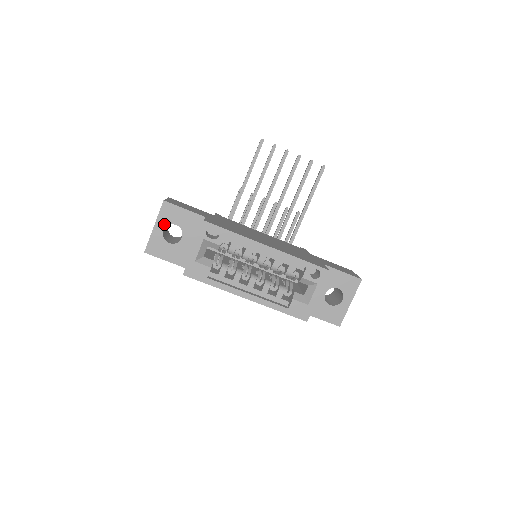
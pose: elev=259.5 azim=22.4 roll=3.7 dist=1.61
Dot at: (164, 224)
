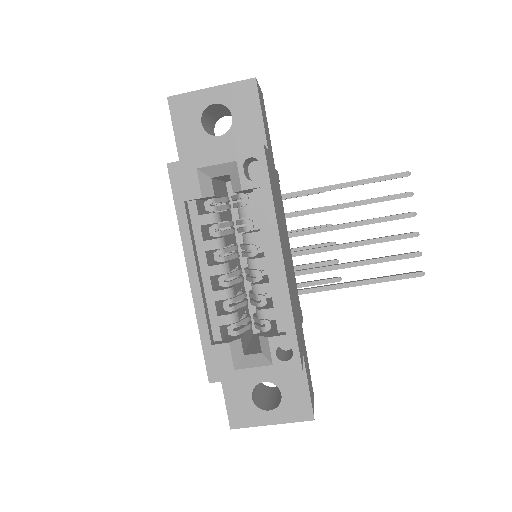
Dot at: (223, 99)
